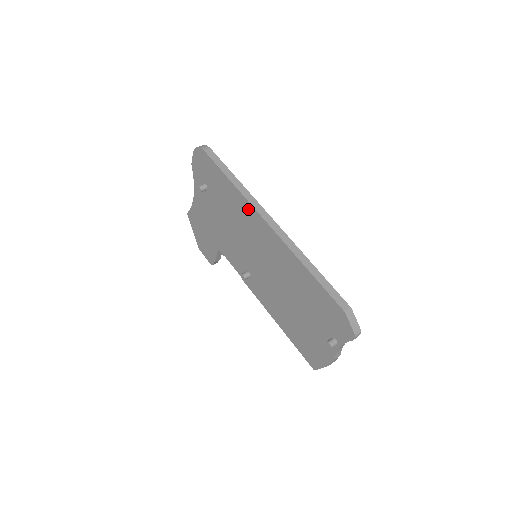
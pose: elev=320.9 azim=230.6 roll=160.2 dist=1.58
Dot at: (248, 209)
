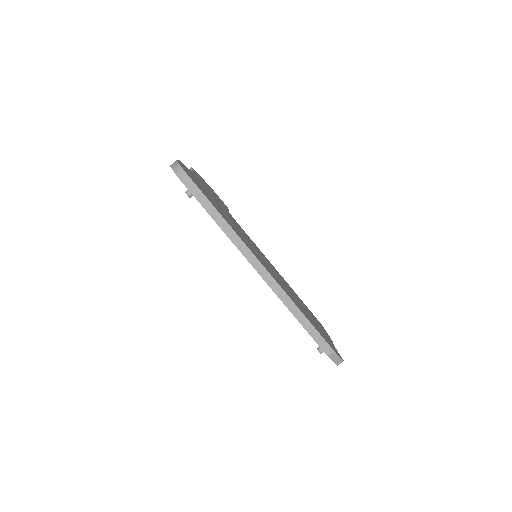
Dot at: occluded
